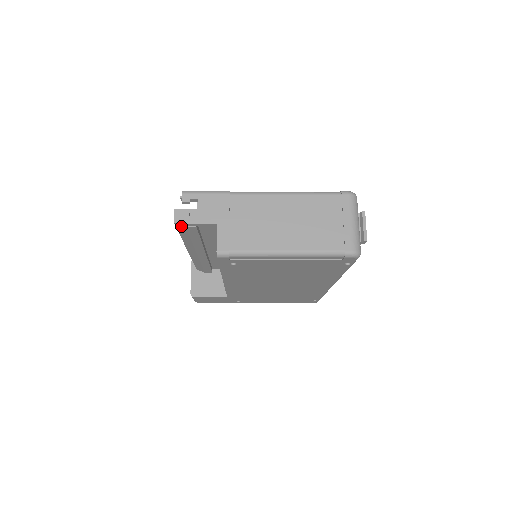
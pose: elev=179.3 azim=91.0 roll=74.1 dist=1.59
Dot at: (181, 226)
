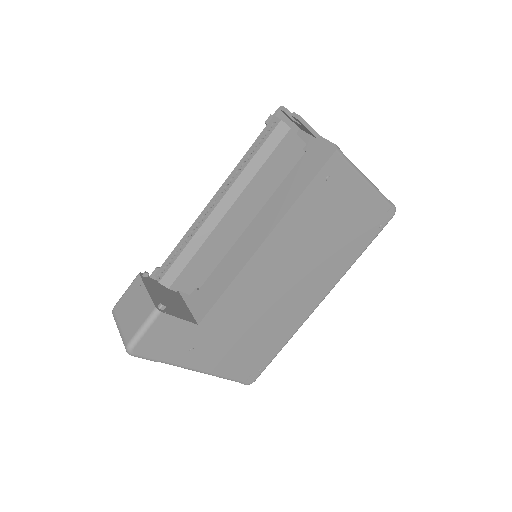
Dot at: (283, 129)
